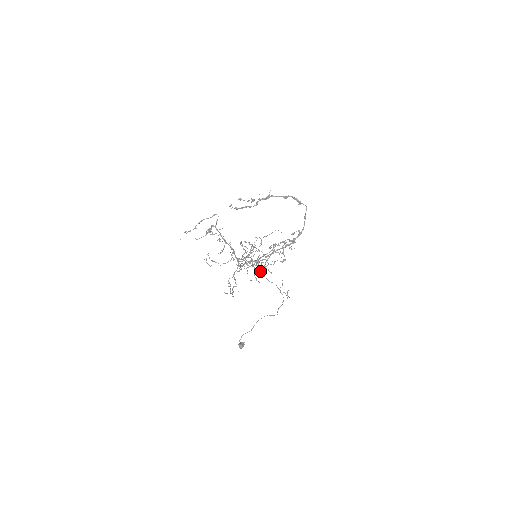
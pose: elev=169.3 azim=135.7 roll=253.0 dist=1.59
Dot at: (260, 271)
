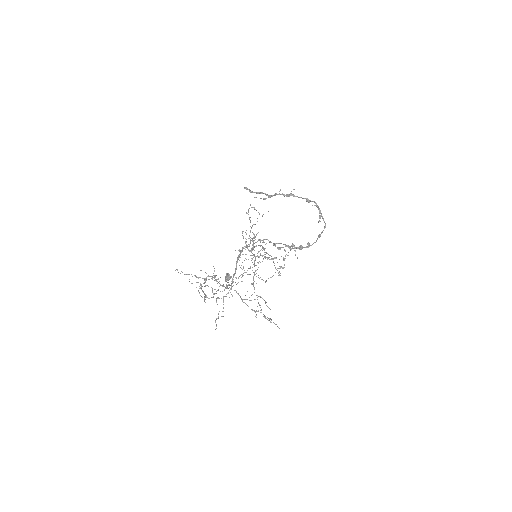
Dot at: (260, 246)
